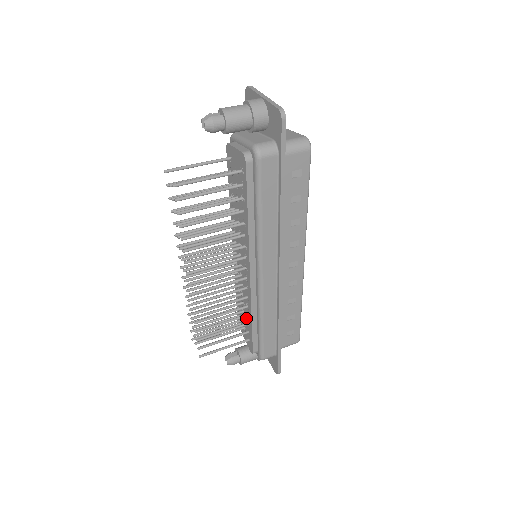
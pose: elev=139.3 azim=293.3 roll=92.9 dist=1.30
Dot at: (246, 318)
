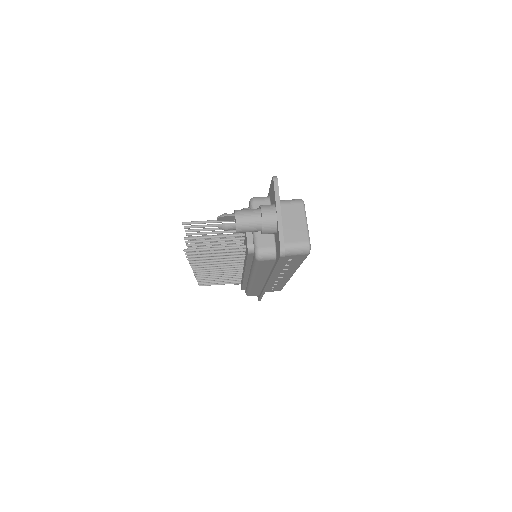
Dot at: occluded
